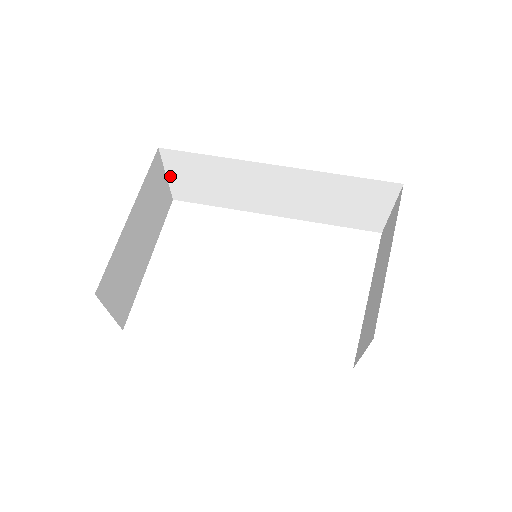
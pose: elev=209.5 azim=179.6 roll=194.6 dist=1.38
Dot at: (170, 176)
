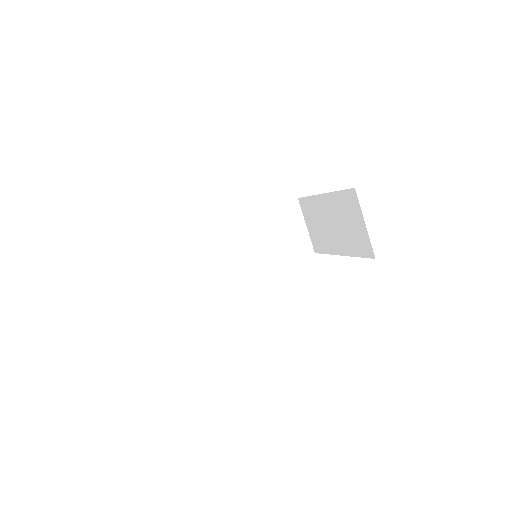
Dot at: (156, 285)
